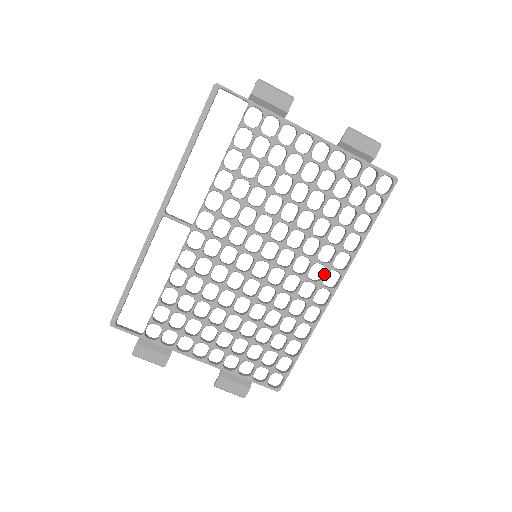
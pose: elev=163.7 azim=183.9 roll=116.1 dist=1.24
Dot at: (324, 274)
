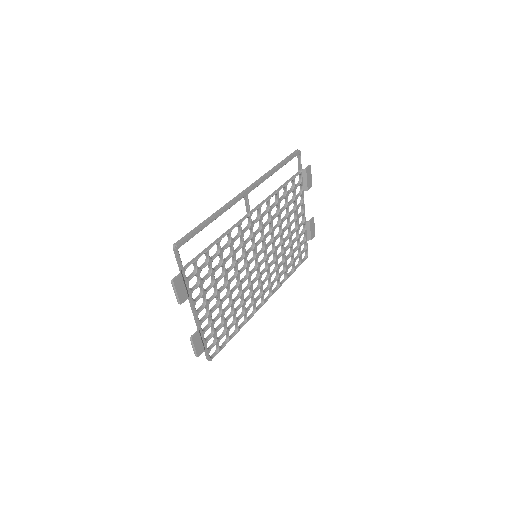
Dot at: (268, 289)
